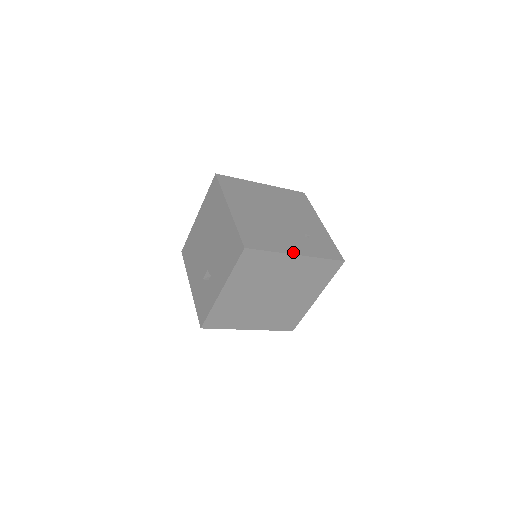
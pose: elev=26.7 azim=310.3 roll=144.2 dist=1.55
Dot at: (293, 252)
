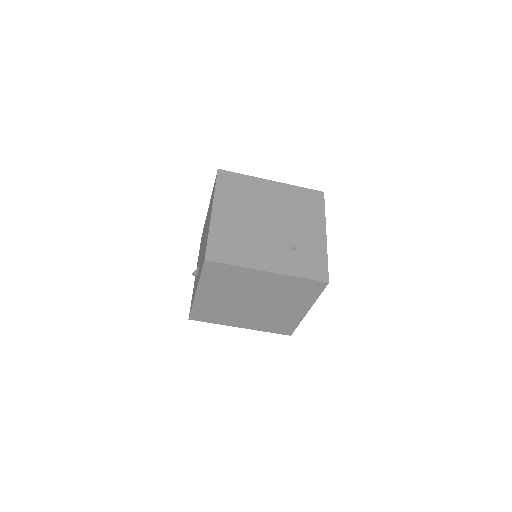
Dot at: (264, 268)
